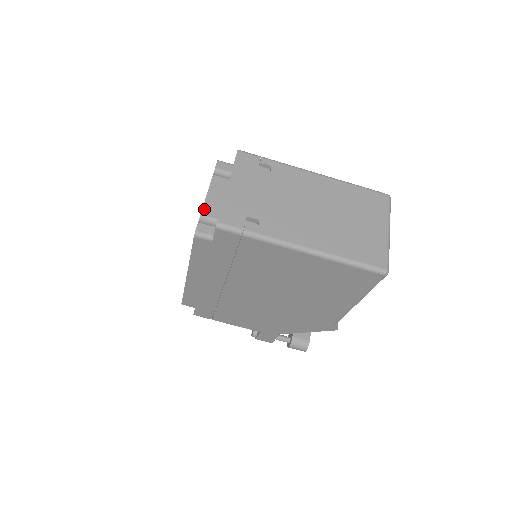
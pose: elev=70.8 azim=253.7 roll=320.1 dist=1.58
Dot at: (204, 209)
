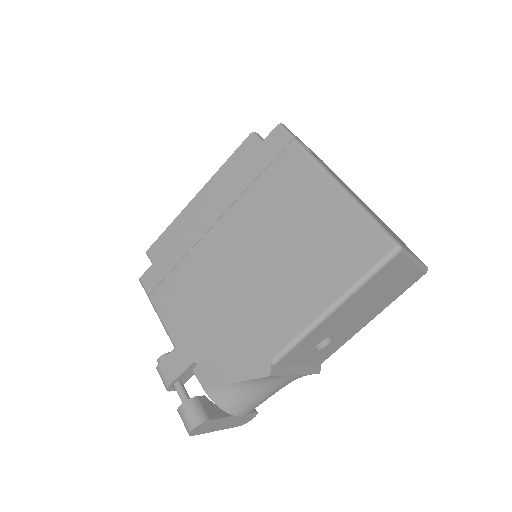
Dot at: occluded
